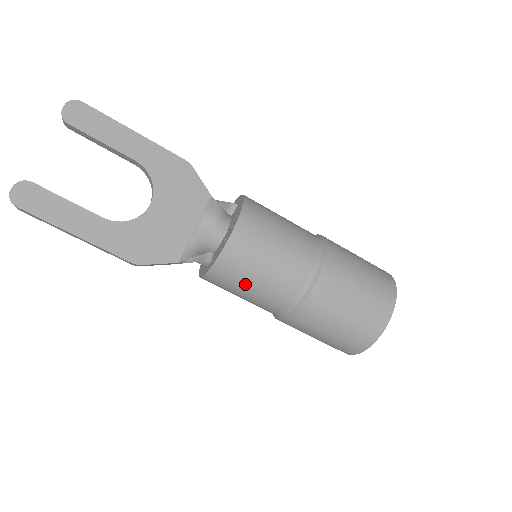
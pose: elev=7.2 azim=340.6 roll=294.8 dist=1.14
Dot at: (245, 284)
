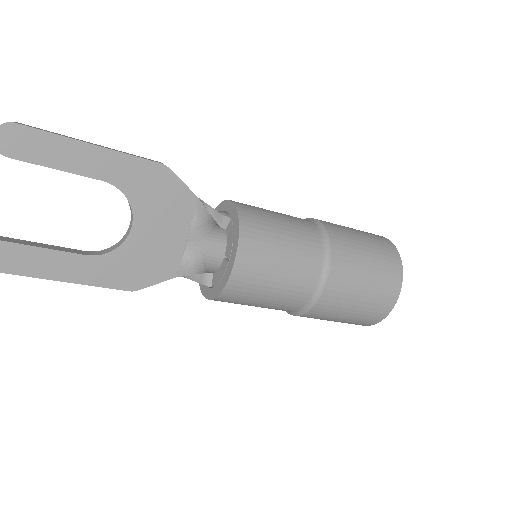
Dot at: (250, 304)
